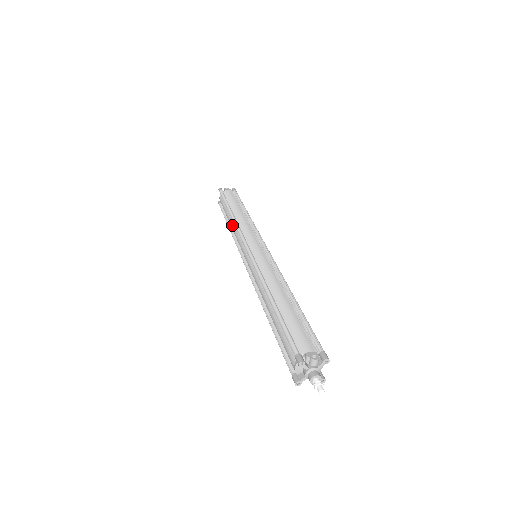
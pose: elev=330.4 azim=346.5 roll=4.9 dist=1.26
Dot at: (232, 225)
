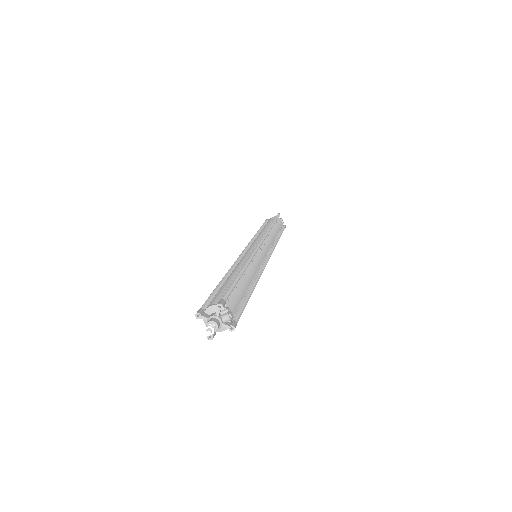
Dot at: (263, 231)
